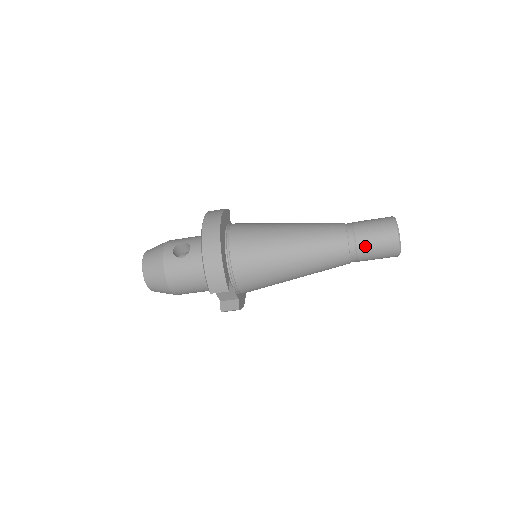
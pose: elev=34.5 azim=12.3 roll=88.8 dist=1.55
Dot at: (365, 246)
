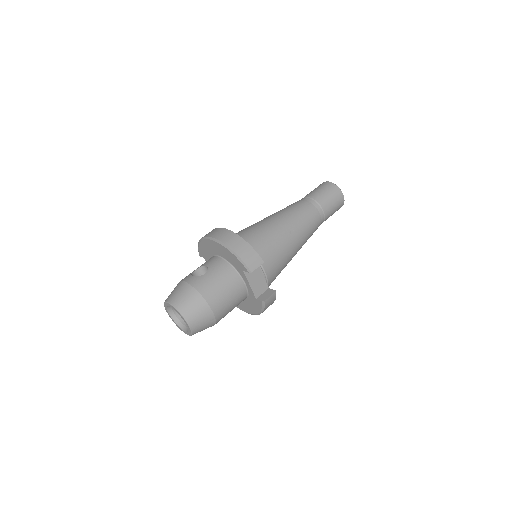
Dot at: (322, 200)
